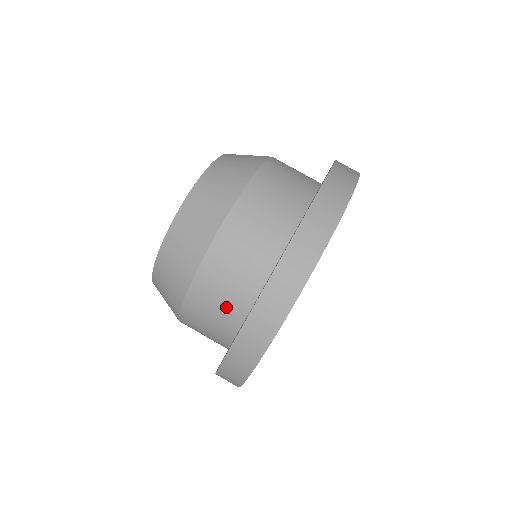
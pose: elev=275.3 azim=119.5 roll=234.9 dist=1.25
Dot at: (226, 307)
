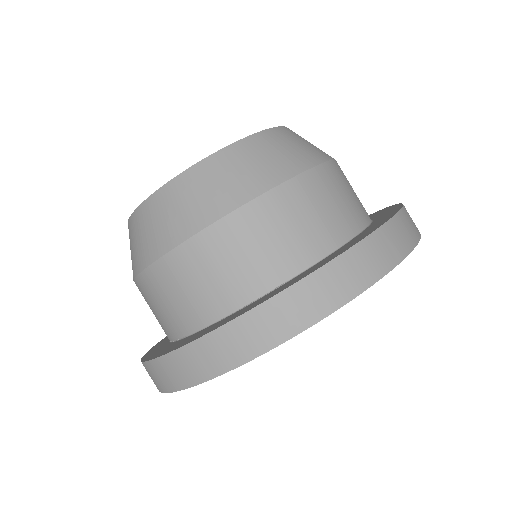
Dot at: (276, 252)
